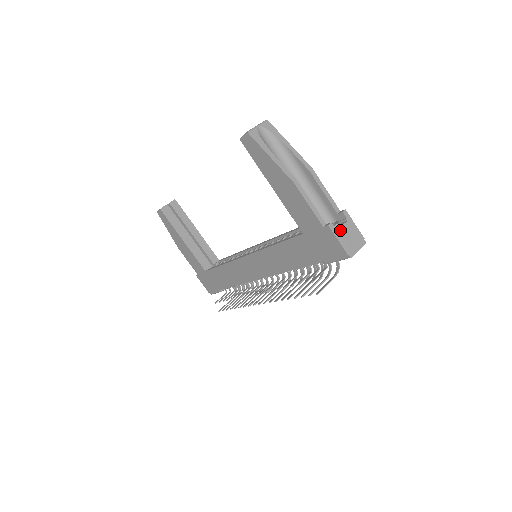
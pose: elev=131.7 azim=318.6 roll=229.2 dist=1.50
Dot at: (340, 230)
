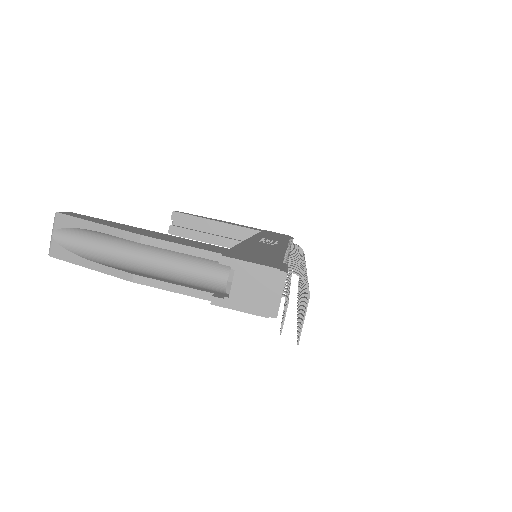
Dot at: (233, 294)
